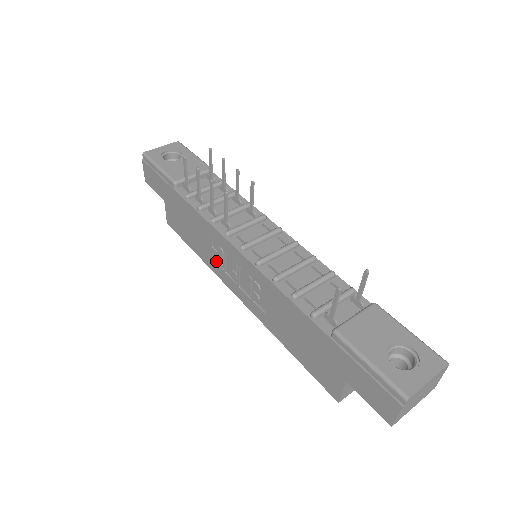
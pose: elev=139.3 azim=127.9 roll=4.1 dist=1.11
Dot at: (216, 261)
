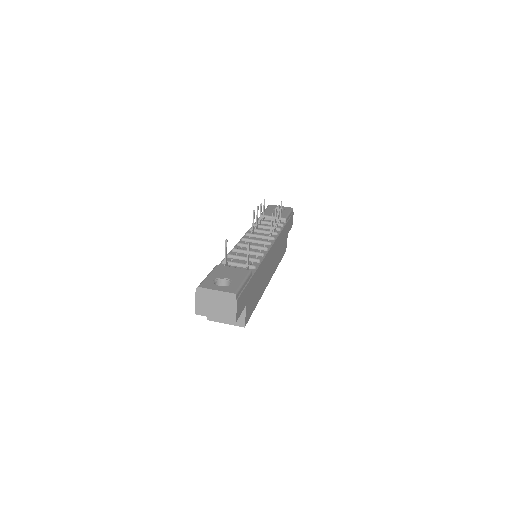
Dot at: occluded
